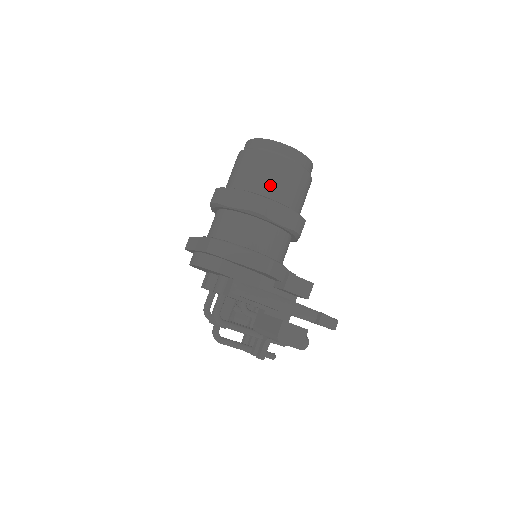
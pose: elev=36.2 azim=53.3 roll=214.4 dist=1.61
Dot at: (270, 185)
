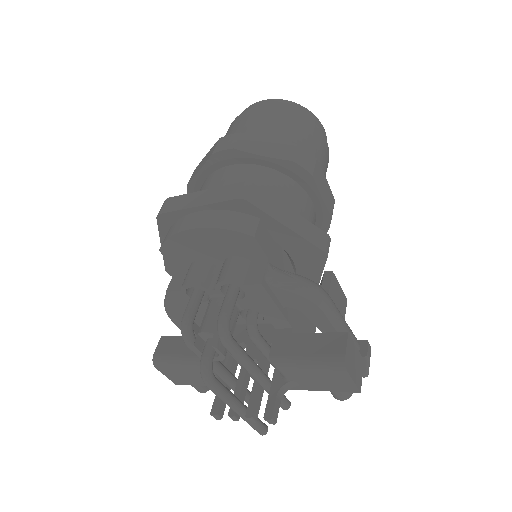
Dot at: (305, 148)
